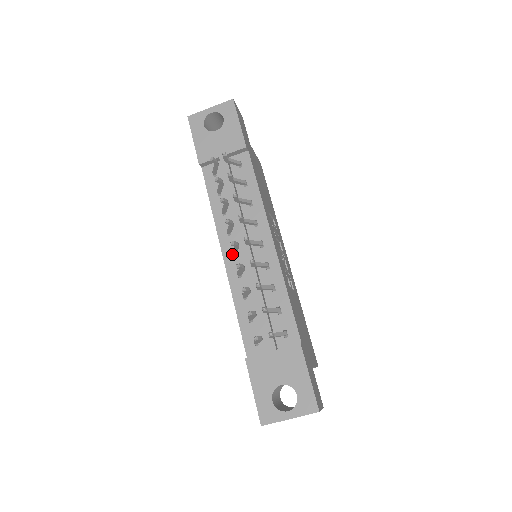
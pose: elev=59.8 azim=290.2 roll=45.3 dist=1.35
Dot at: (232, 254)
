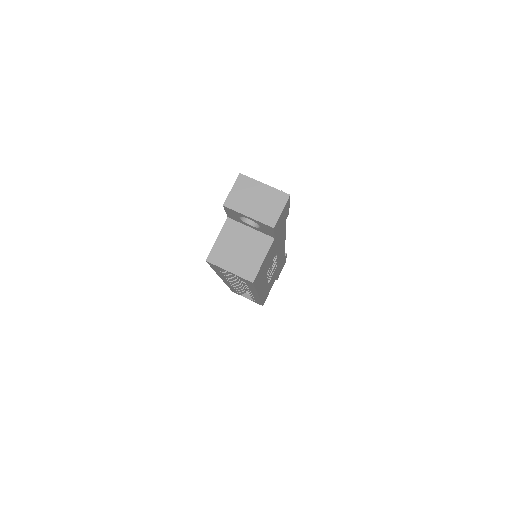
Dot at: occluded
